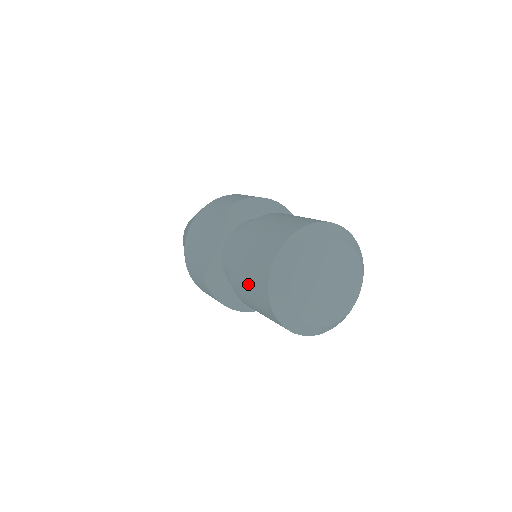
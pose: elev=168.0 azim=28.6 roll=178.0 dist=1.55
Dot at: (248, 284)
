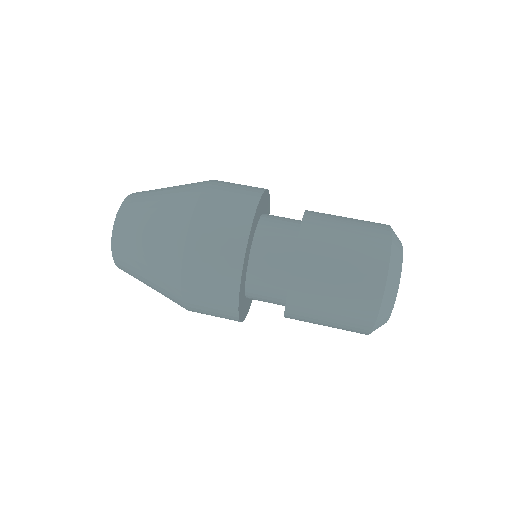
Dot at: occluded
